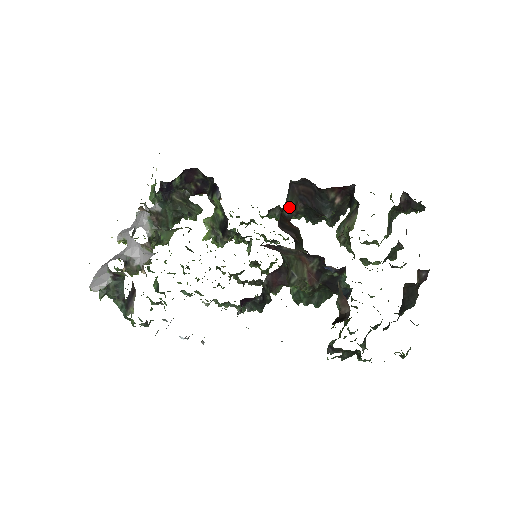
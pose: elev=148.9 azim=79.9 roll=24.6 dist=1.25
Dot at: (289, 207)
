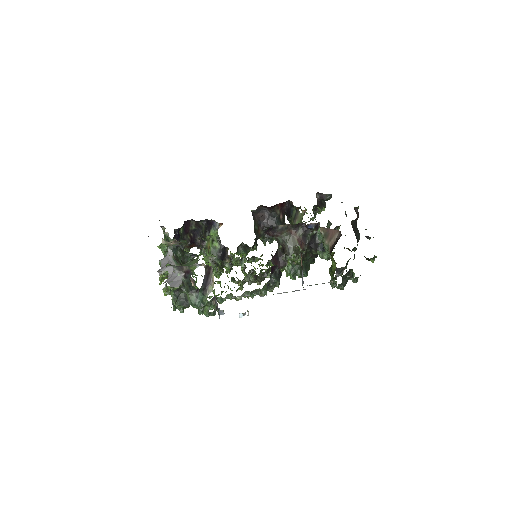
Dot at: (255, 230)
